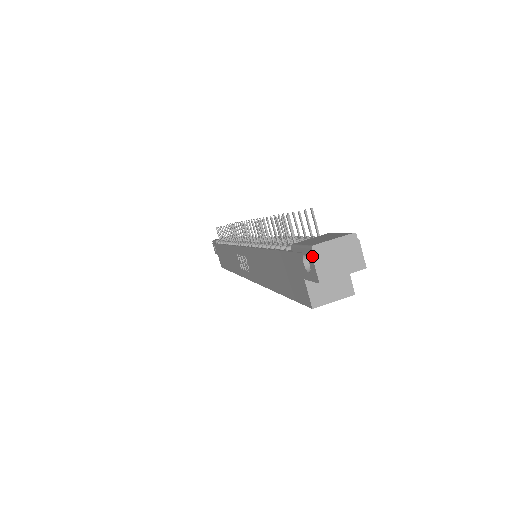
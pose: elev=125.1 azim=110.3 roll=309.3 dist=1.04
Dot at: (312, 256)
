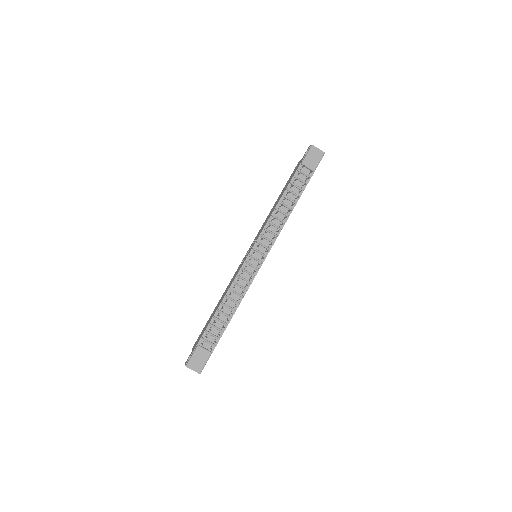
Dot at: occluded
